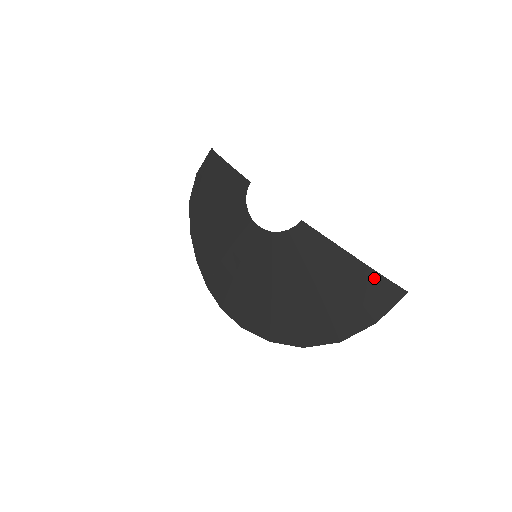
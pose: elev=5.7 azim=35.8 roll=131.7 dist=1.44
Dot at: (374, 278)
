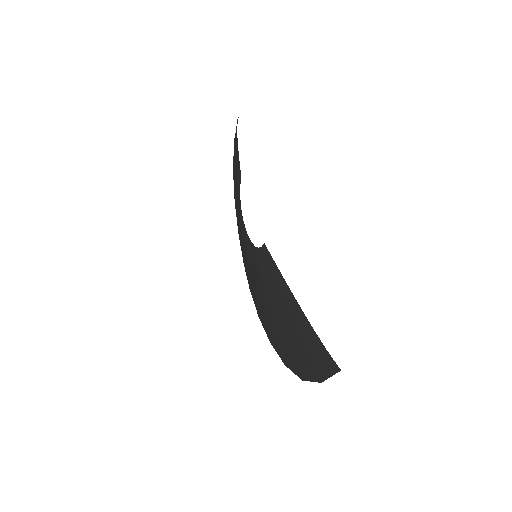
Dot at: (314, 338)
